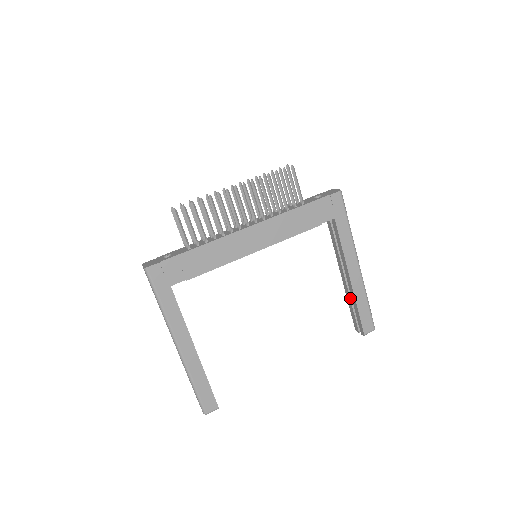
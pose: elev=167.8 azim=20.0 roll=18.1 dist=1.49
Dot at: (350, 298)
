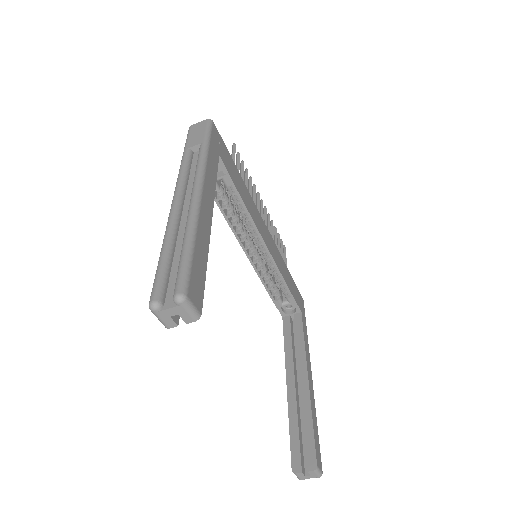
Dot at: (297, 412)
